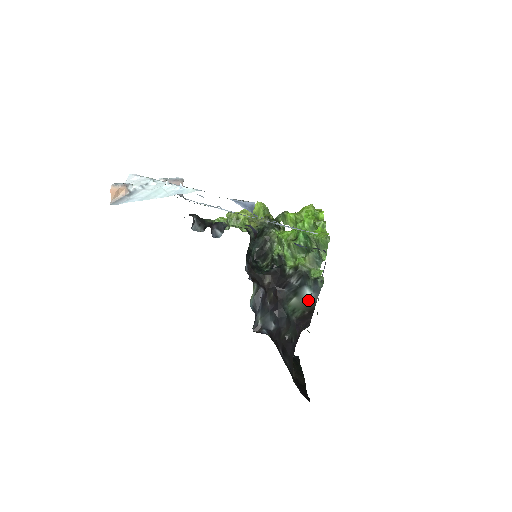
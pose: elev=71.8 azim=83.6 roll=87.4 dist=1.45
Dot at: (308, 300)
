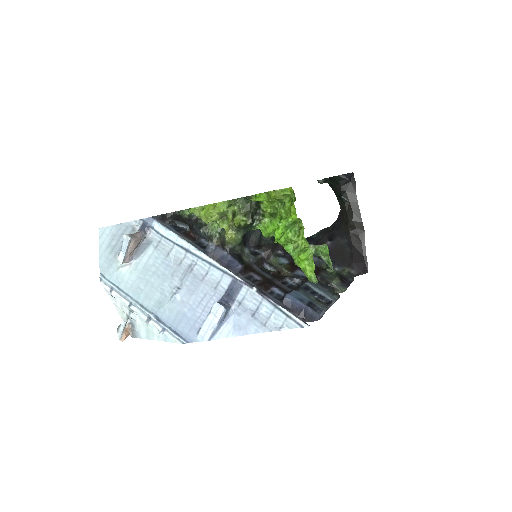
Dot at: occluded
